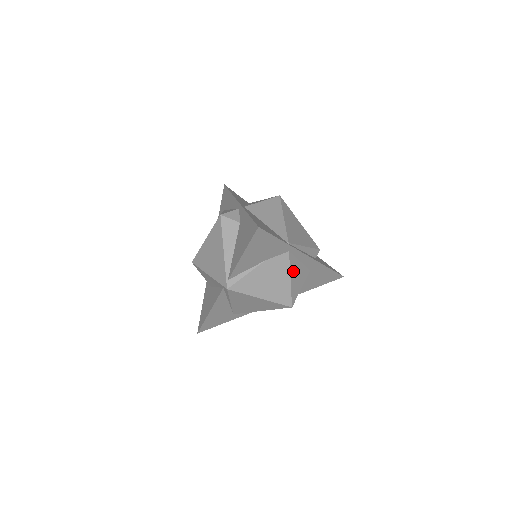
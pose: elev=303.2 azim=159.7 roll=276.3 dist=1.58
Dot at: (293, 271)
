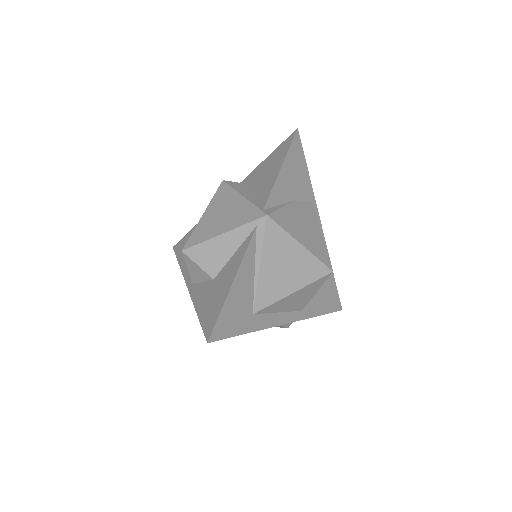
Dot at: occluded
